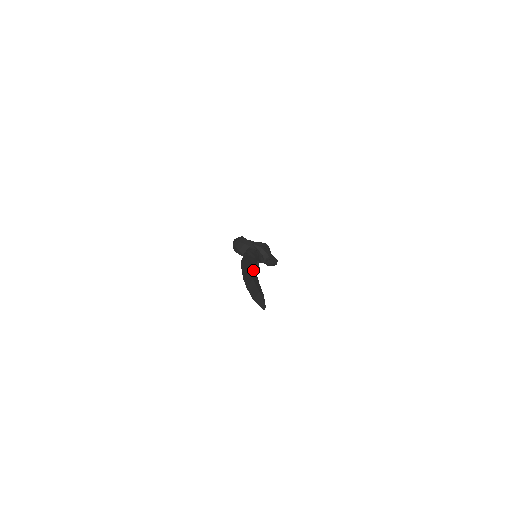
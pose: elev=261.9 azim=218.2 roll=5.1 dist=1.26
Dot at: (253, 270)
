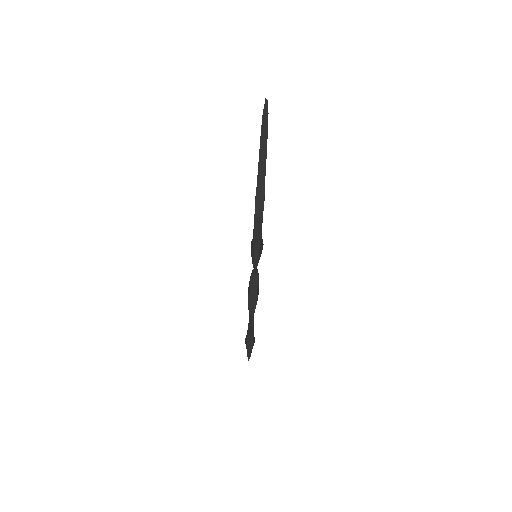
Dot at: occluded
